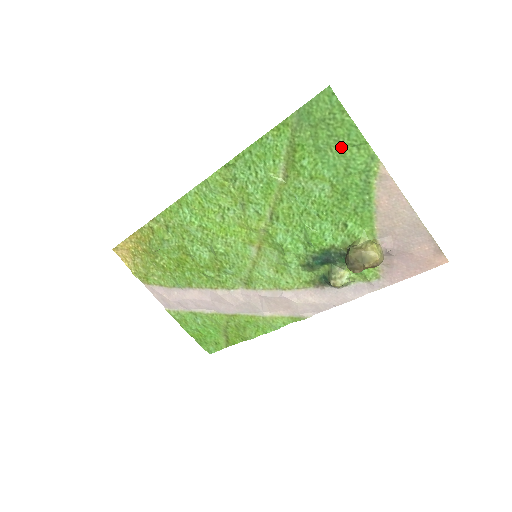
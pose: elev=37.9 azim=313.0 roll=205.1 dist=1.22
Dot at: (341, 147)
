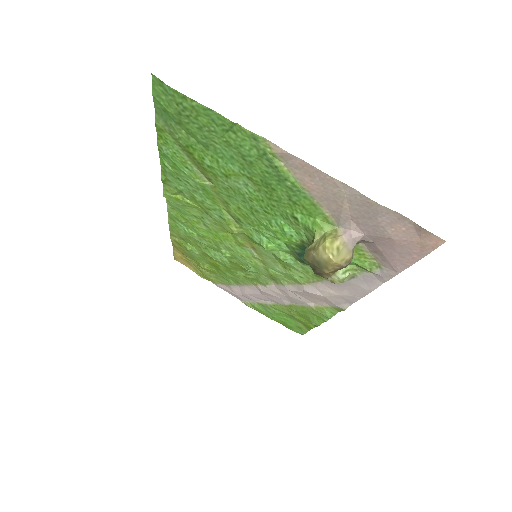
Dot at: (219, 136)
